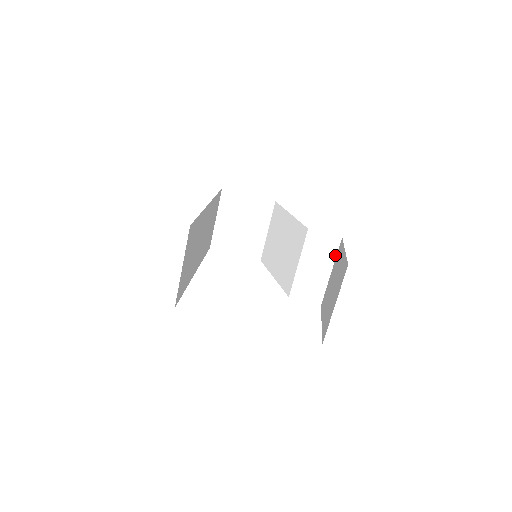
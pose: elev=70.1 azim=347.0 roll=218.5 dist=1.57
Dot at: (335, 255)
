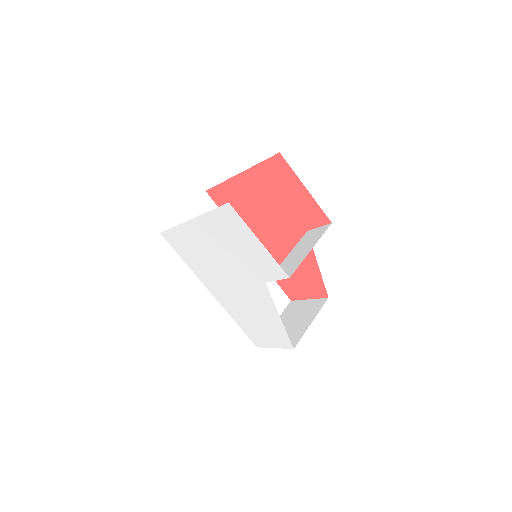
Dot at: (321, 236)
